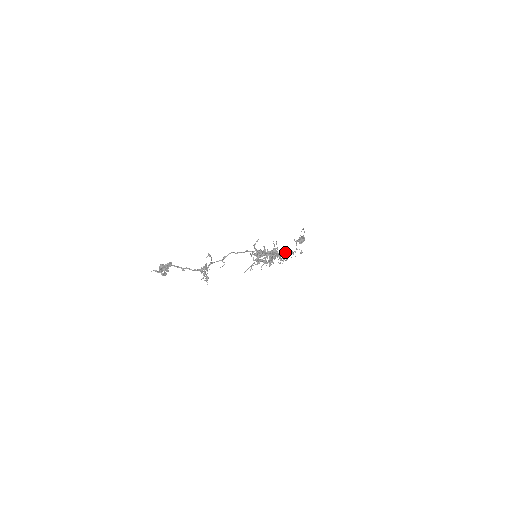
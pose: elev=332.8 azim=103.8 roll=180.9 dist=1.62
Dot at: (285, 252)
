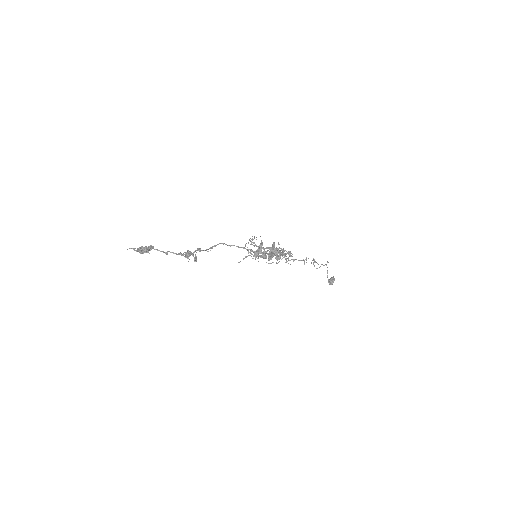
Dot at: (289, 251)
